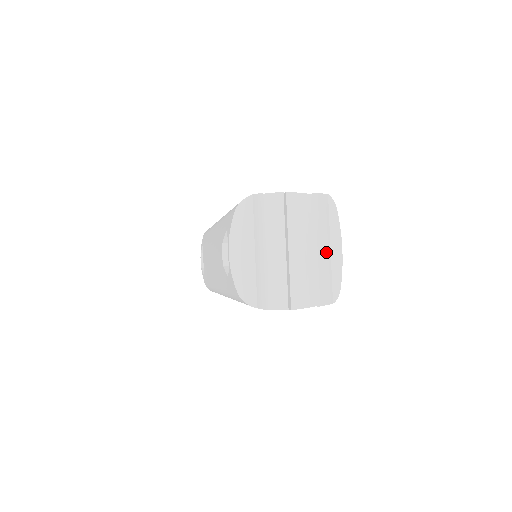
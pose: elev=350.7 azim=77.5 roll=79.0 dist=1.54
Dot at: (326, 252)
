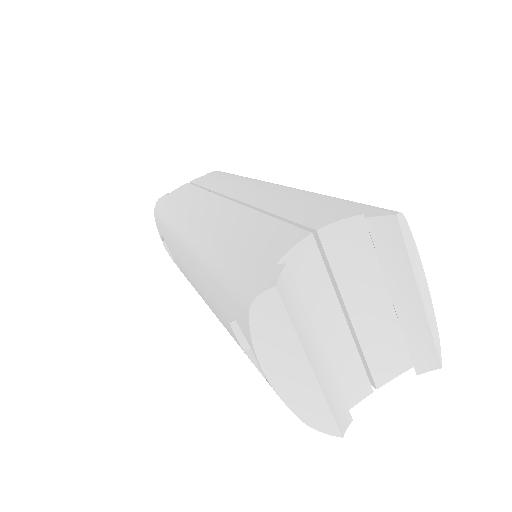
Dot at: (414, 303)
